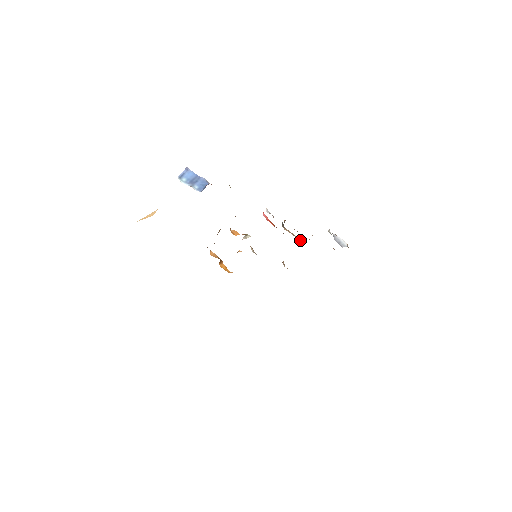
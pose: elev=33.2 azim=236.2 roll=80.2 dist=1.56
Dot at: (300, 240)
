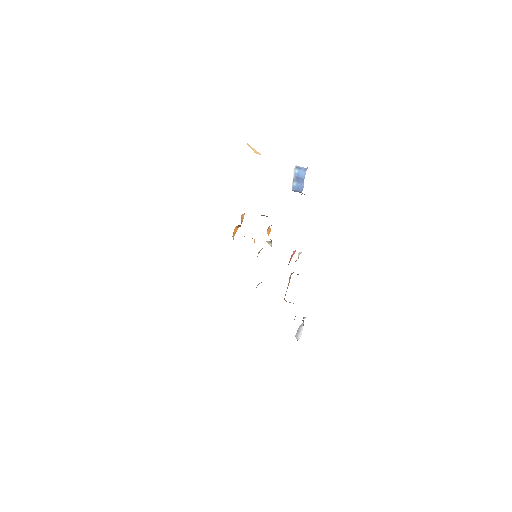
Dot at: occluded
